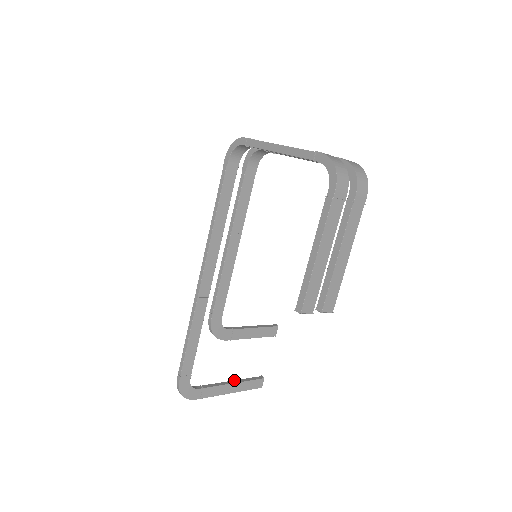
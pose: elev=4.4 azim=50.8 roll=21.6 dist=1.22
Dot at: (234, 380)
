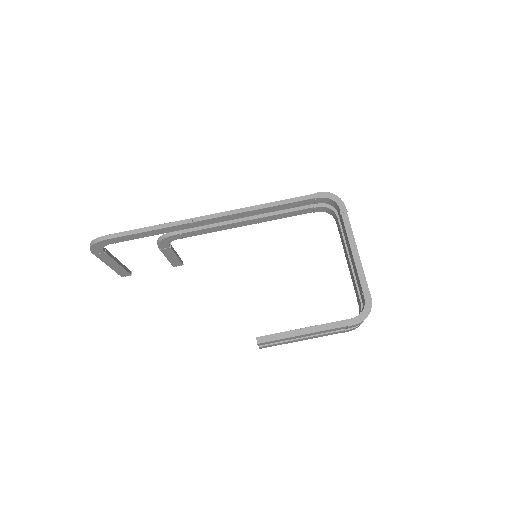
Dot at: occluded
